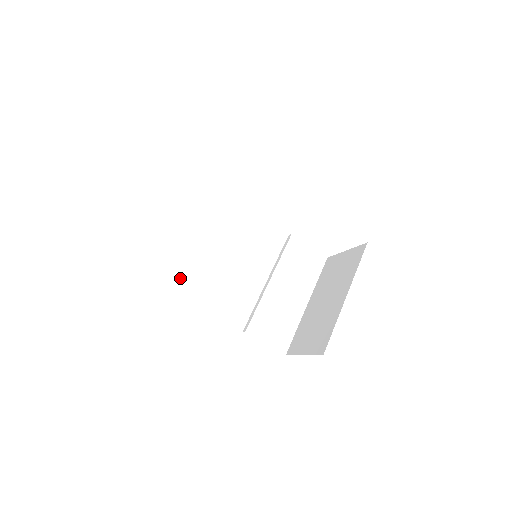
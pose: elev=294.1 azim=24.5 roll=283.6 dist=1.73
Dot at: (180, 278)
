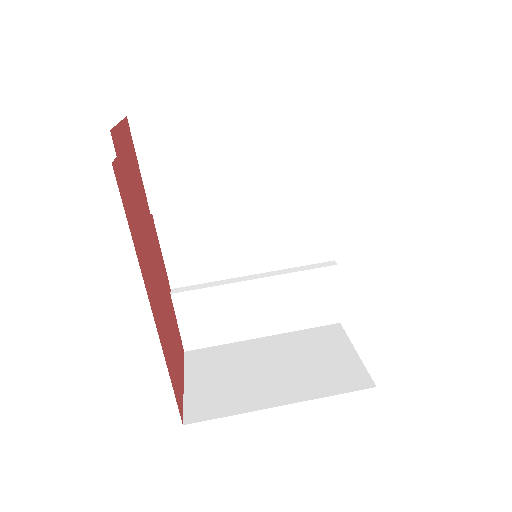
Dot at: (163, 176)
